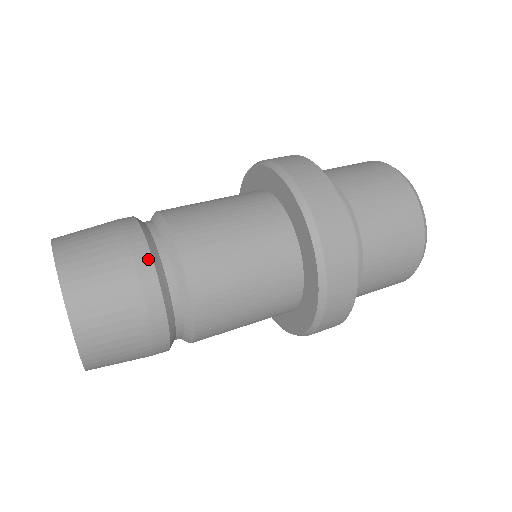
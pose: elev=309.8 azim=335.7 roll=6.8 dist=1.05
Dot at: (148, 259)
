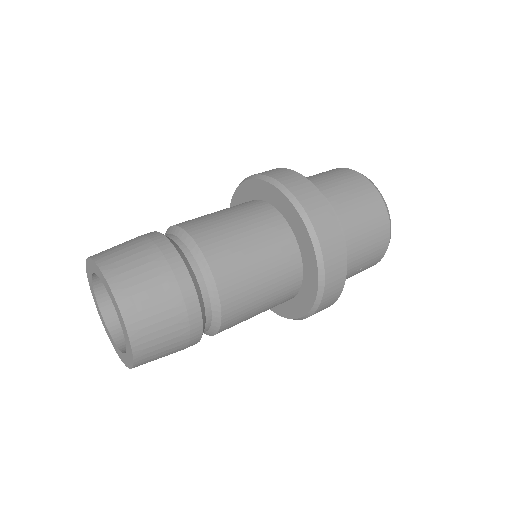
Dot at: (174, 251)
